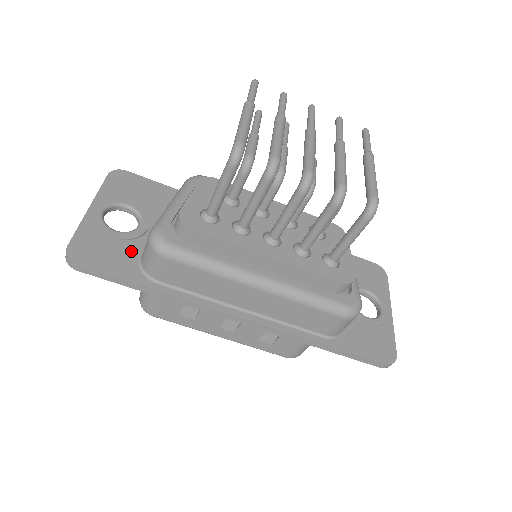
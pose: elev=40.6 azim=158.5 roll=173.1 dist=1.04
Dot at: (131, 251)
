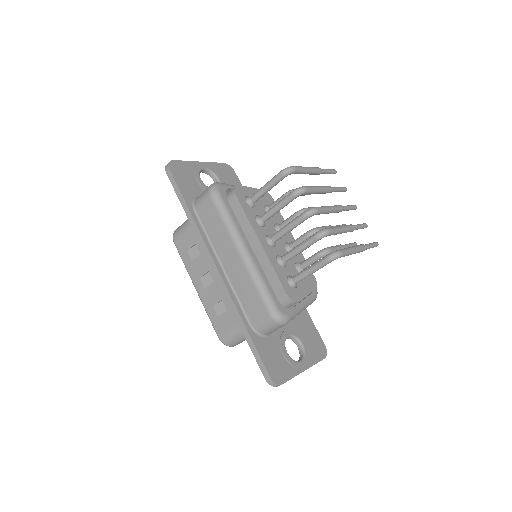
Dot at: (198, 191)
